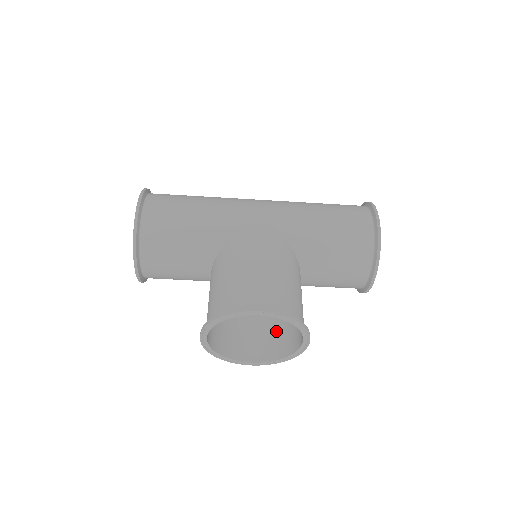
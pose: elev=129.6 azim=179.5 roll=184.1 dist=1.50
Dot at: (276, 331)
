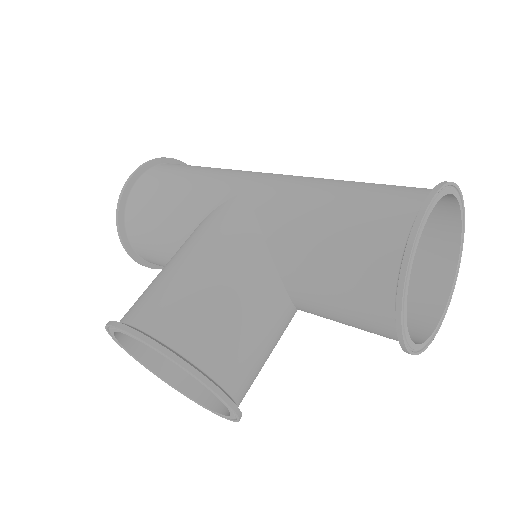
Dot at: occluded
